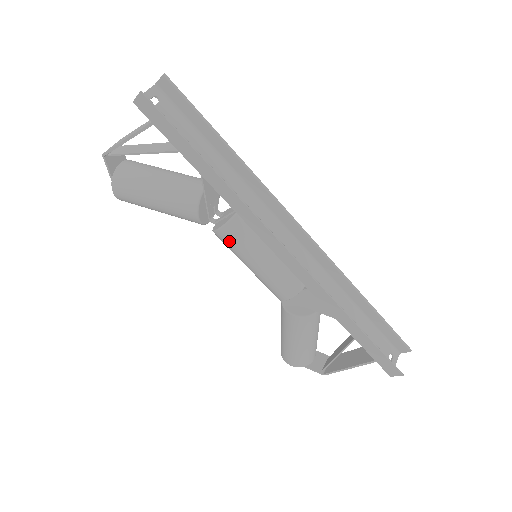
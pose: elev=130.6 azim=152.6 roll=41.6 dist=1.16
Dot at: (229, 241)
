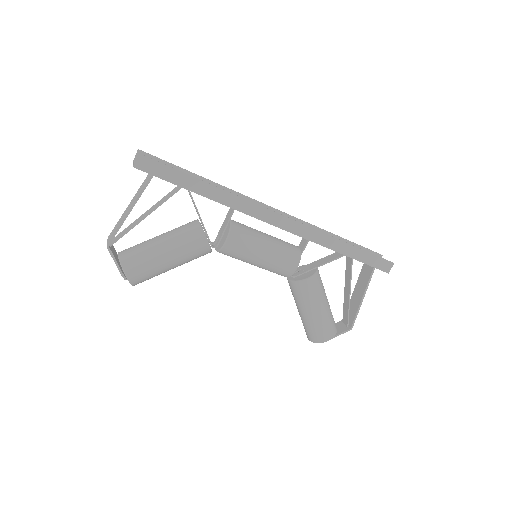
Dot at: (238, 244)
